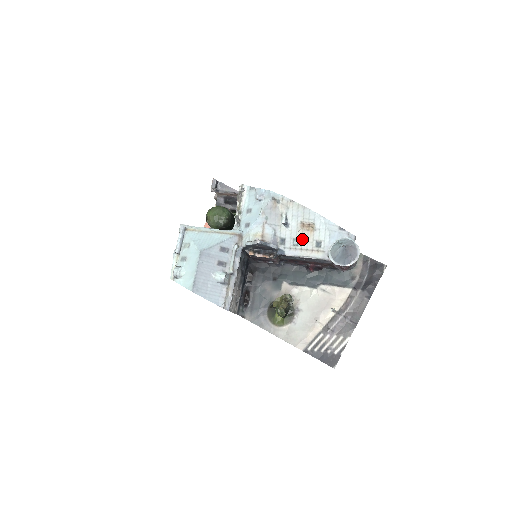
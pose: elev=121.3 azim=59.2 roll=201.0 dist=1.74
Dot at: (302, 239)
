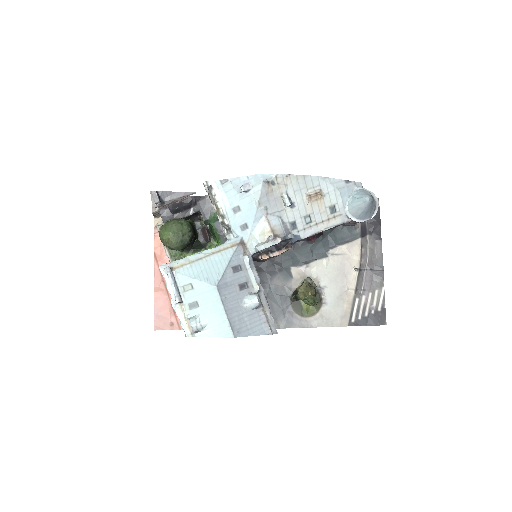
Dot at: (313, 213)
